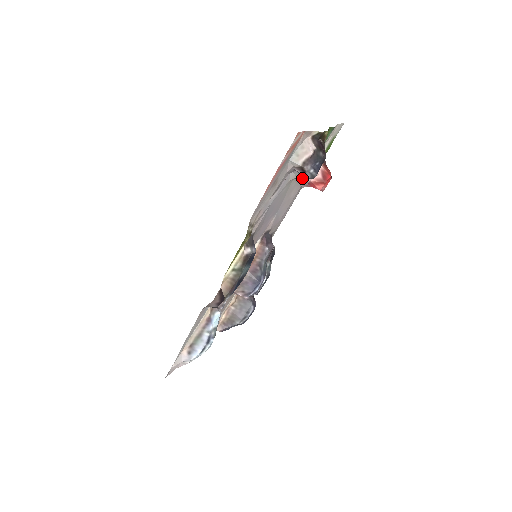
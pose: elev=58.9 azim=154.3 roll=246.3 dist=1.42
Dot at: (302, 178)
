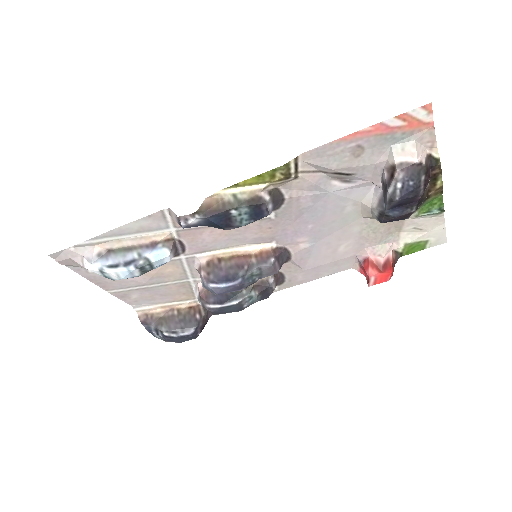
Dot at: (367, 238)
